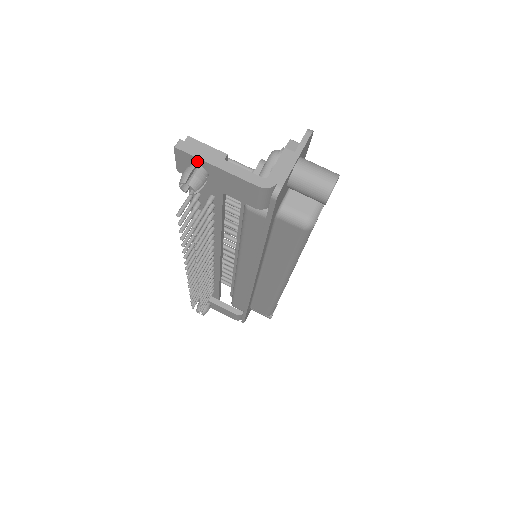
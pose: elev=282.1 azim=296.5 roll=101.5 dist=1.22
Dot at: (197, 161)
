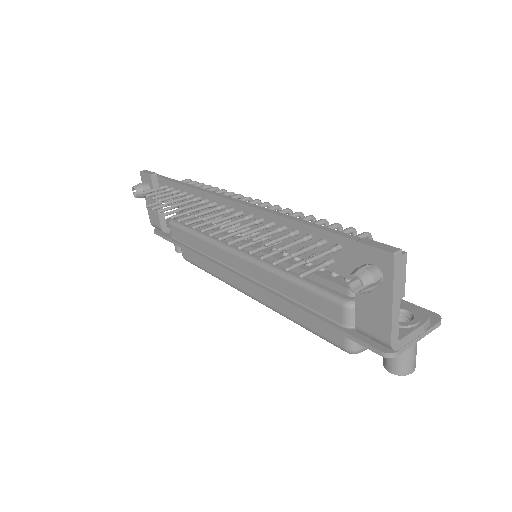
Dot at: (388, 278)
